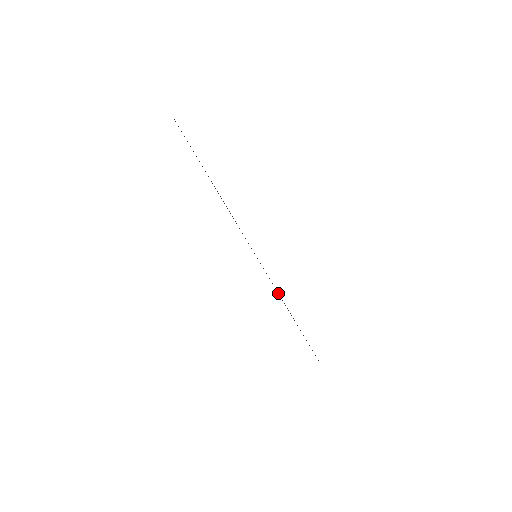
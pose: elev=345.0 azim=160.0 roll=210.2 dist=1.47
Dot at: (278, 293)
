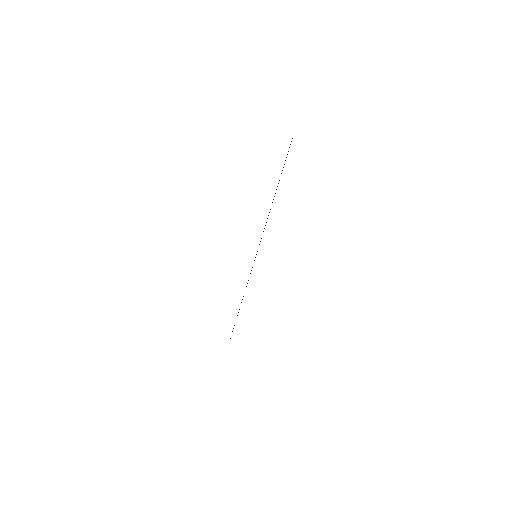
Dot at: occluded
